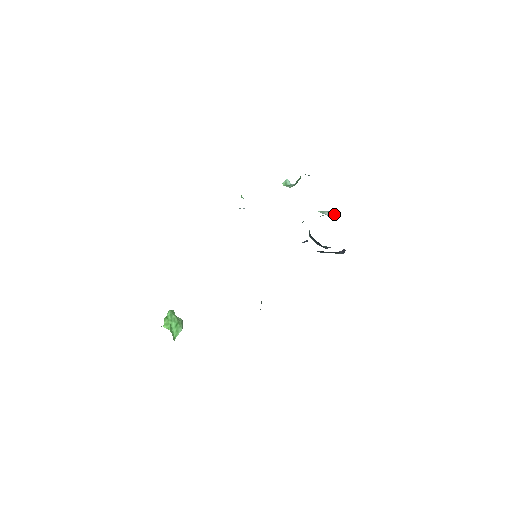
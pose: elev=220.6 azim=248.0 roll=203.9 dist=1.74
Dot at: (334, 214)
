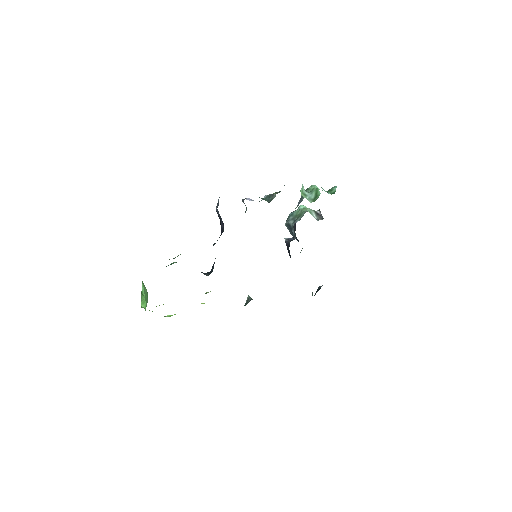
Dot at: (321, 219)
